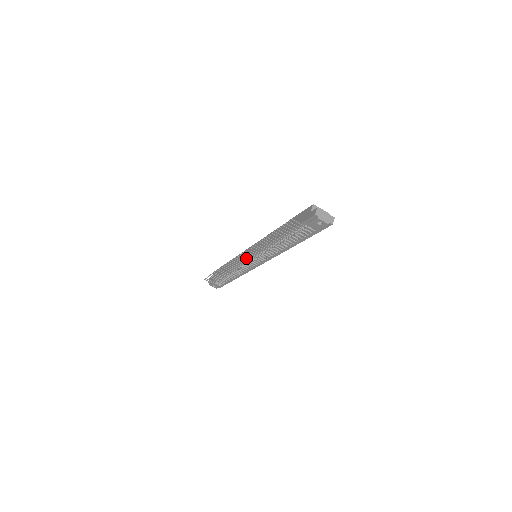
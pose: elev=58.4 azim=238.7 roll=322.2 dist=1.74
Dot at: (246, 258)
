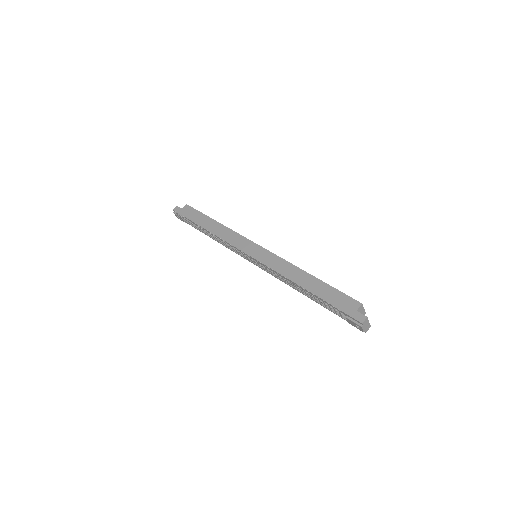
Dot at: occluded
